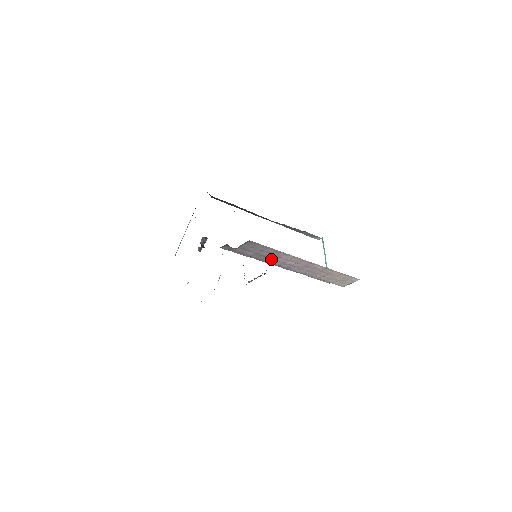
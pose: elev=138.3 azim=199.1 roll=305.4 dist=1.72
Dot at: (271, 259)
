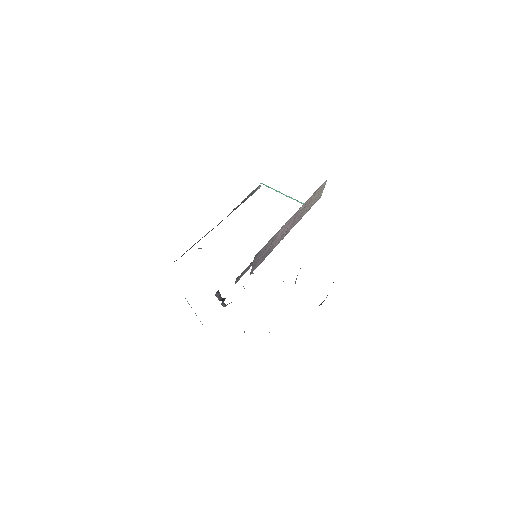
Dot at: (273, 246)
